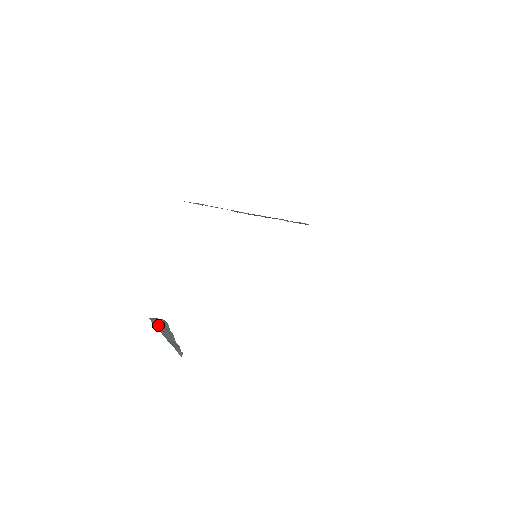
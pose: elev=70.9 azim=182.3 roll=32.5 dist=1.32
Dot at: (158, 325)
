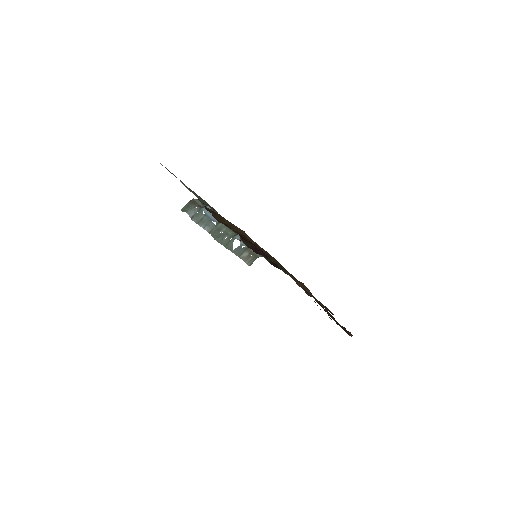
Dot at: occluded
